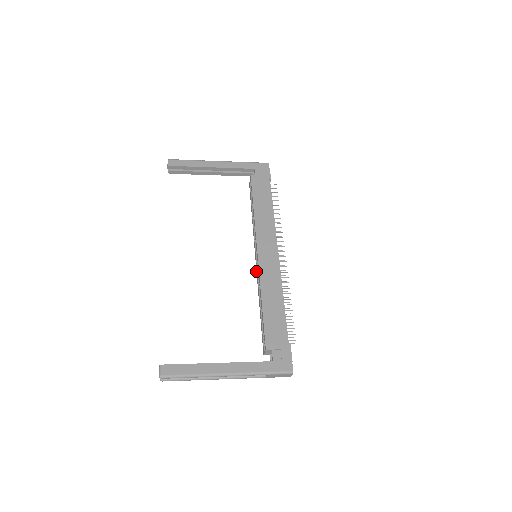
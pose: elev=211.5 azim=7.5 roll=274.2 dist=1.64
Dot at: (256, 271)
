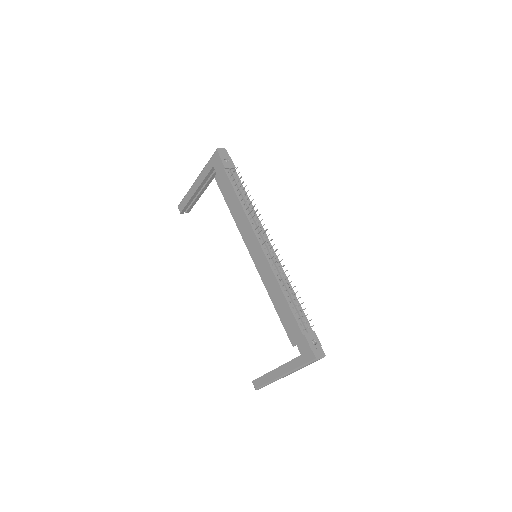
Dot at: occluded
